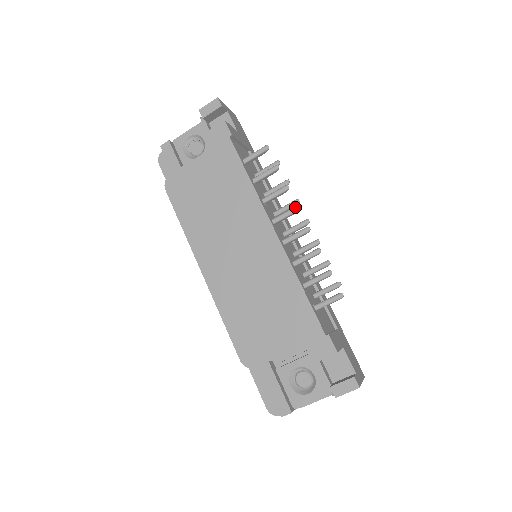
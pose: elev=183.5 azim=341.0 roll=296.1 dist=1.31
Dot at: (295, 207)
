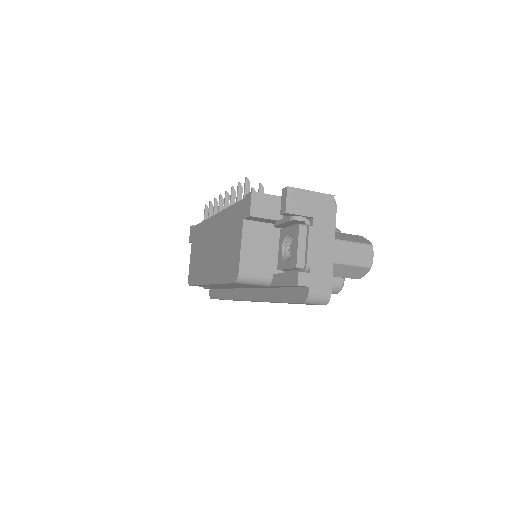
Dot at: (219, 197)
